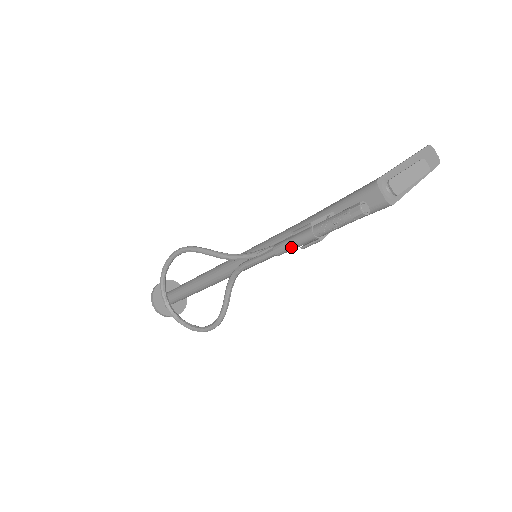
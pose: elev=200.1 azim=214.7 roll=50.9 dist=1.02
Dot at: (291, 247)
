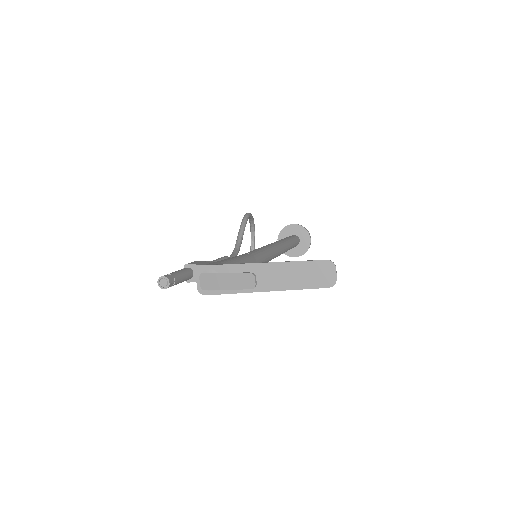
Dot at: occluded
